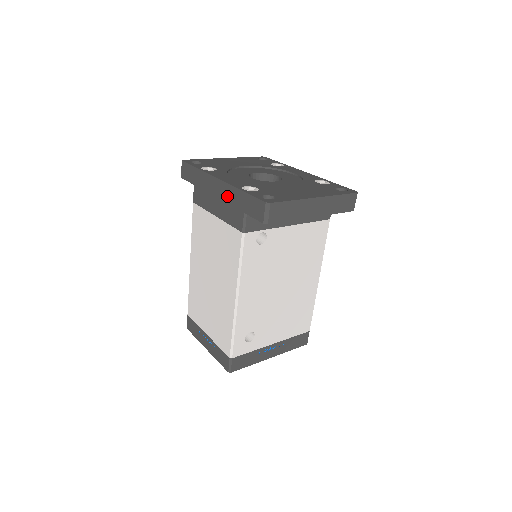
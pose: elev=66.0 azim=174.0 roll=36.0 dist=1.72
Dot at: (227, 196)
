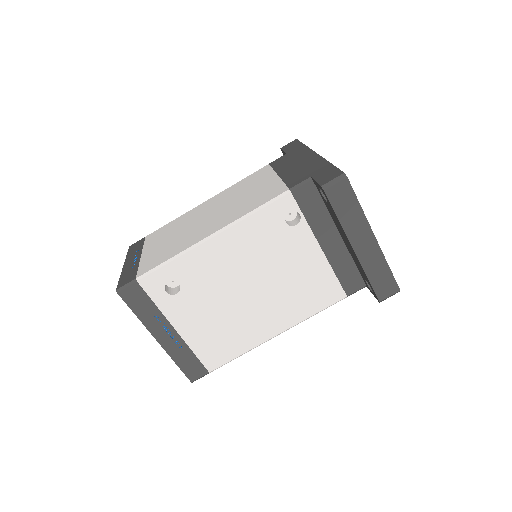
Dot at: (309, 164)
